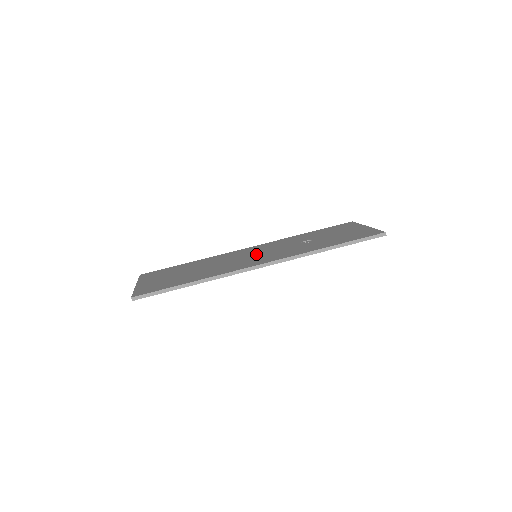
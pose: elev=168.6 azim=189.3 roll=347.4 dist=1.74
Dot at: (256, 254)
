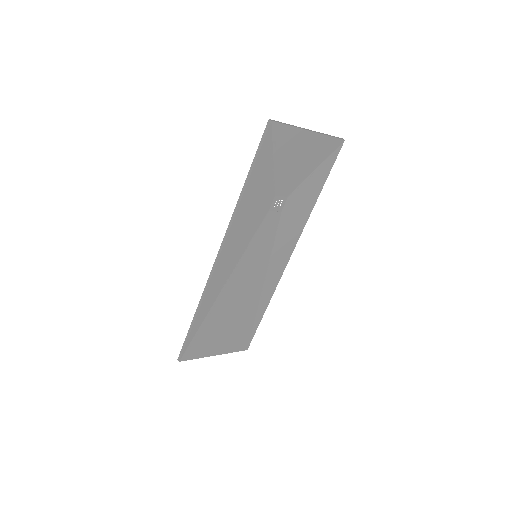
Dot at: (255, 254)
